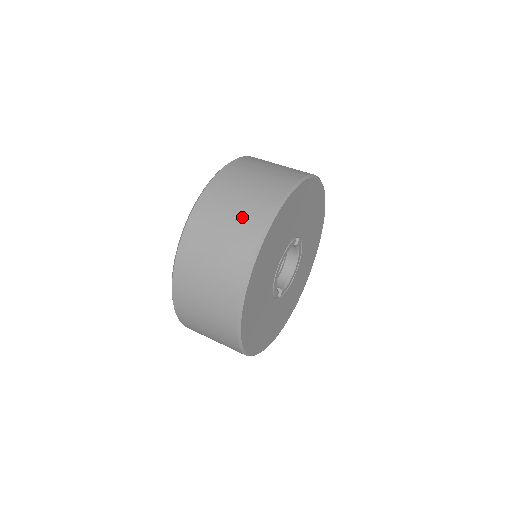
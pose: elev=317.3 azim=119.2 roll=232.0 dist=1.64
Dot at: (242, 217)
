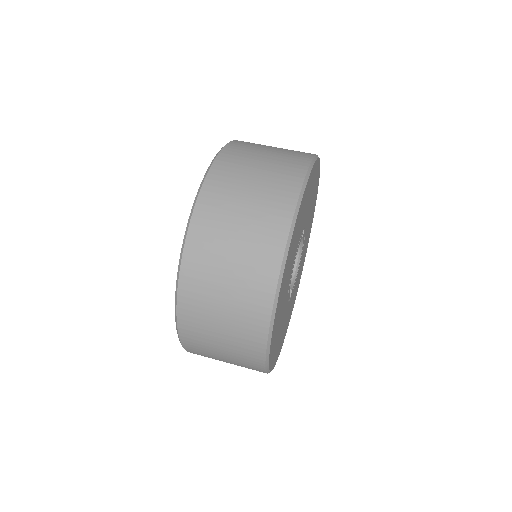
Dot at: (254, 231)
